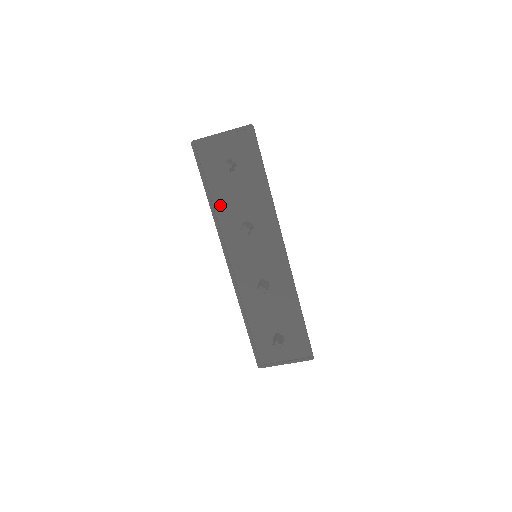
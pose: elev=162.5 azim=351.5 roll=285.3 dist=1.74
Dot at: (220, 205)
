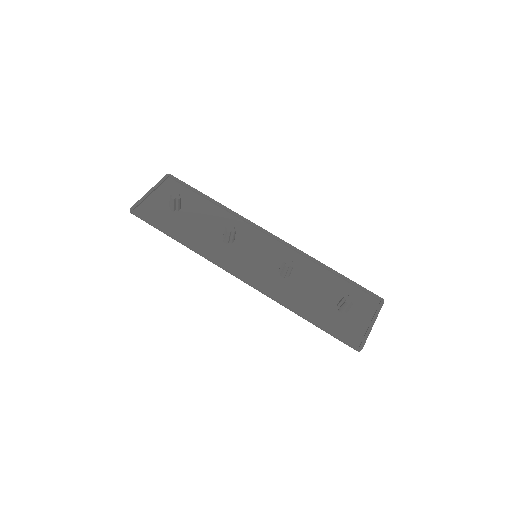
Dot at: (192, 239)
